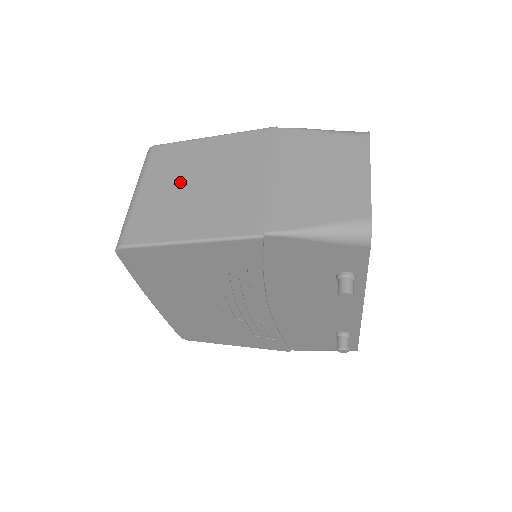
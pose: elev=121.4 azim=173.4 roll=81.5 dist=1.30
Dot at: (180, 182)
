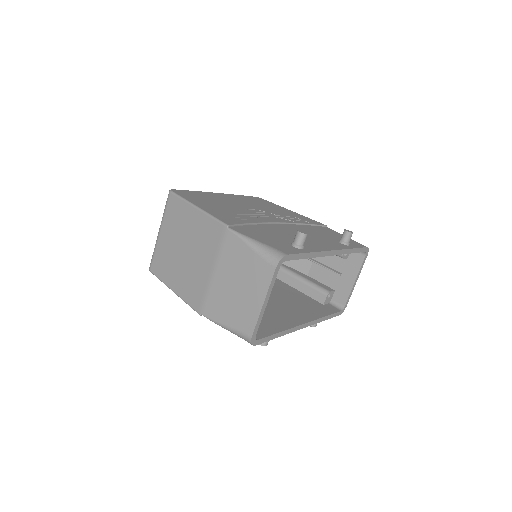
Dot at: (176, 240)
